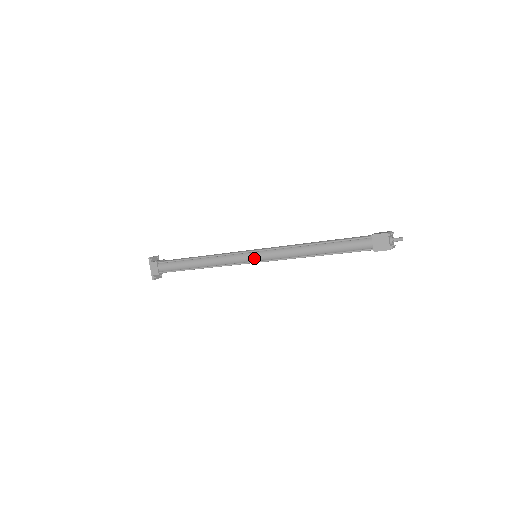
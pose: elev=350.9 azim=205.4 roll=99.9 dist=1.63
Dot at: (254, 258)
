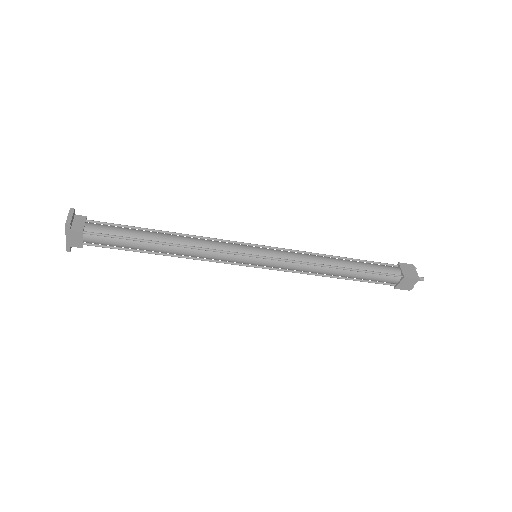
Dot at: (257, 264)
